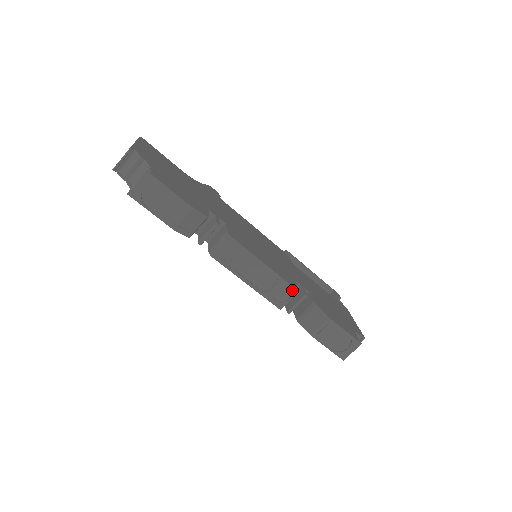
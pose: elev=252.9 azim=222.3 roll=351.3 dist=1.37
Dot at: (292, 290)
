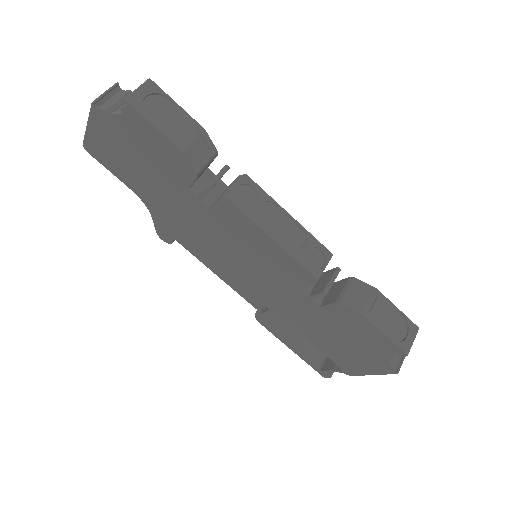
Dot at: (326, 252)
